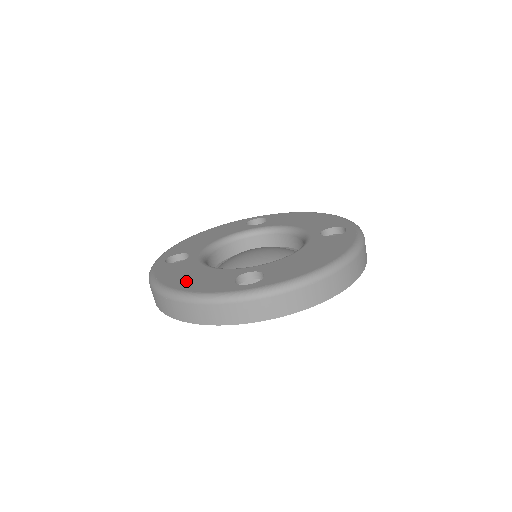
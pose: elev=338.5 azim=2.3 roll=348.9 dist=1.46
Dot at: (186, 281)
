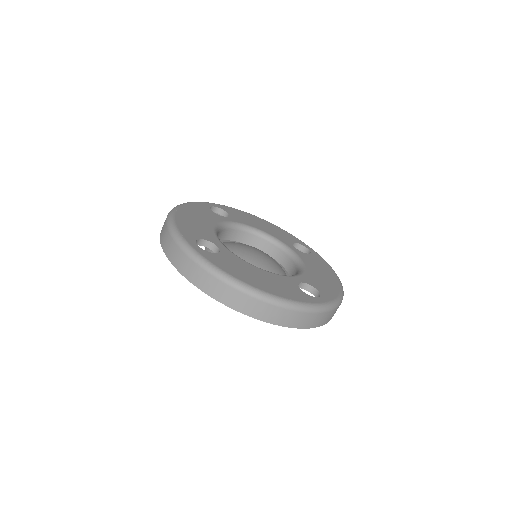
Dot at: (264, 283)
